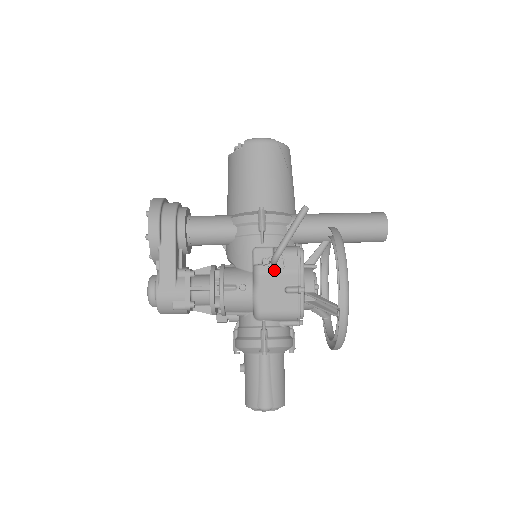
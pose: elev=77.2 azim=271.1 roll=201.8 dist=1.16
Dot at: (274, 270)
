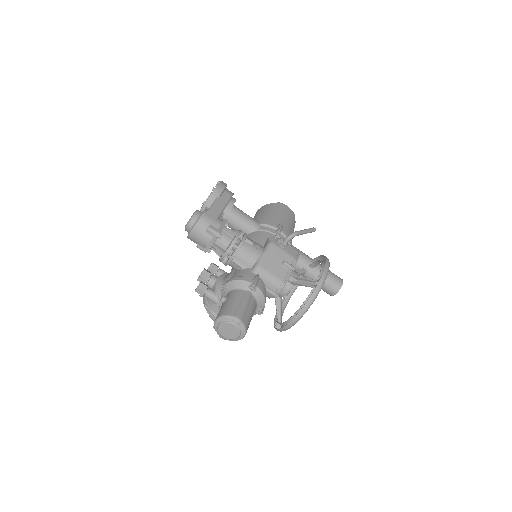
Dot at: (282, 248)
